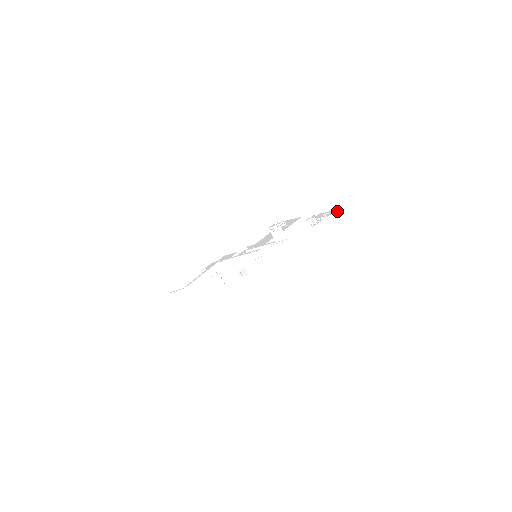
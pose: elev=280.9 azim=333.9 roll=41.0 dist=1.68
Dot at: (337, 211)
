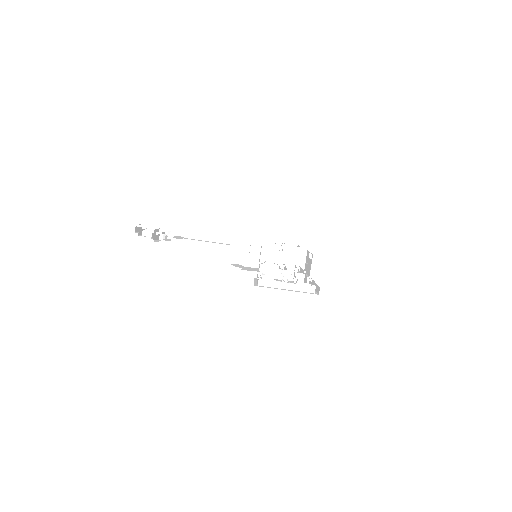
Dot at: (296, 245)
